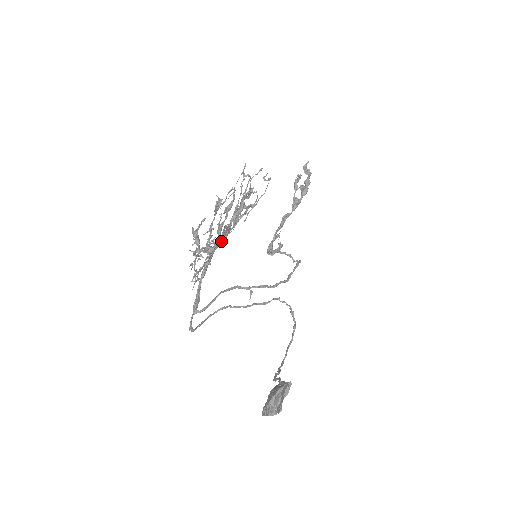
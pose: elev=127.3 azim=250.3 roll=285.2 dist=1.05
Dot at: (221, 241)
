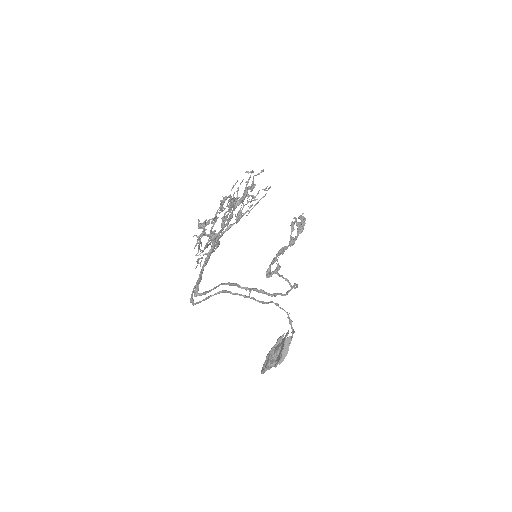
Dot at: (225, 225)
